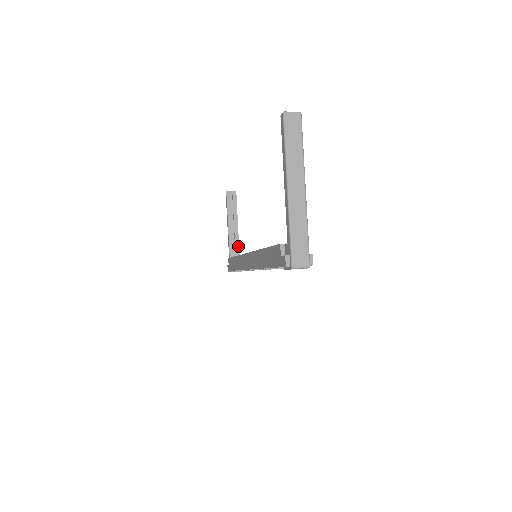
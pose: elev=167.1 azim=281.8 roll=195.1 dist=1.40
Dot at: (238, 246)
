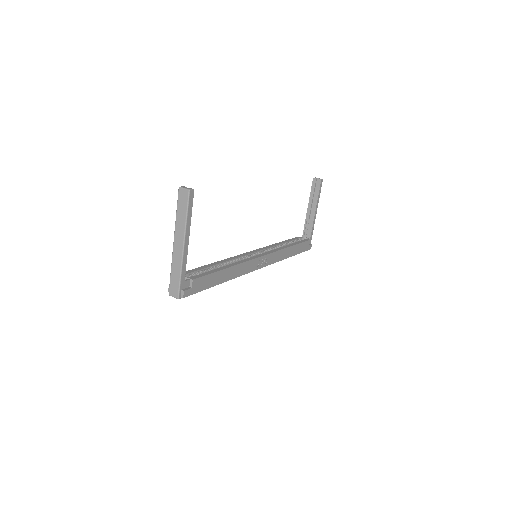
Dot at: (311, 228)
